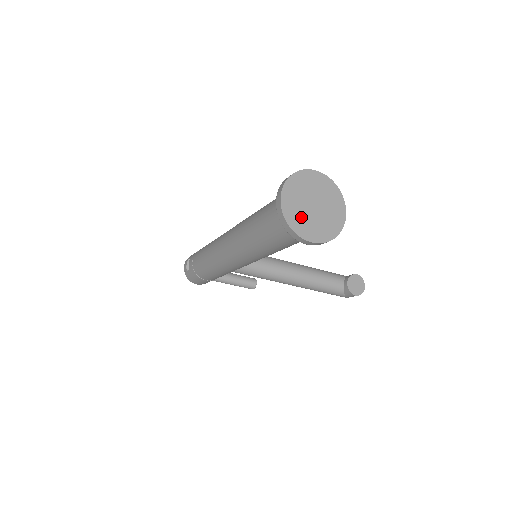
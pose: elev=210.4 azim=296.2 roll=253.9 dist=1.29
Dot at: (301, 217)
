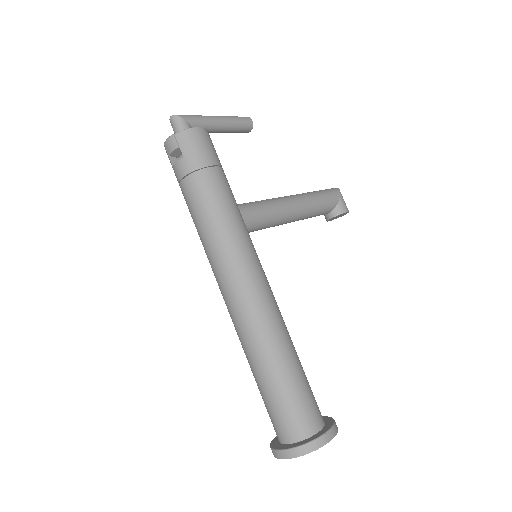
Dot at: occluded
